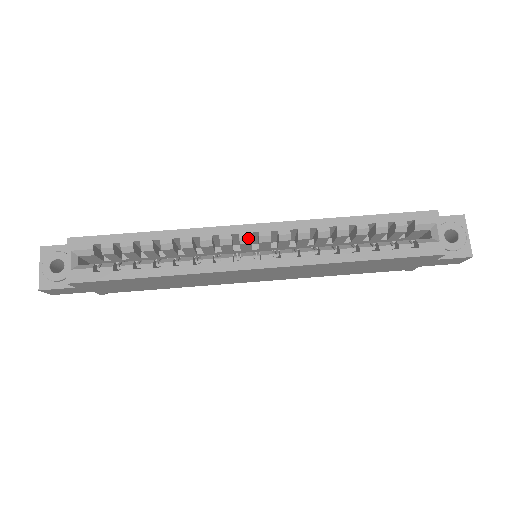
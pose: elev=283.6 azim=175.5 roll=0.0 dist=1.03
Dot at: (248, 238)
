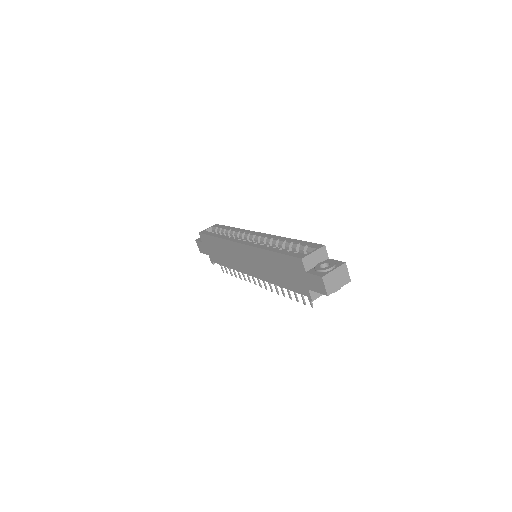
Dot at: (252, 236)
